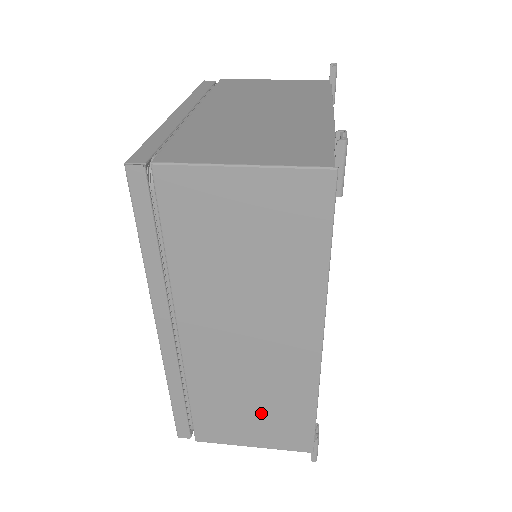
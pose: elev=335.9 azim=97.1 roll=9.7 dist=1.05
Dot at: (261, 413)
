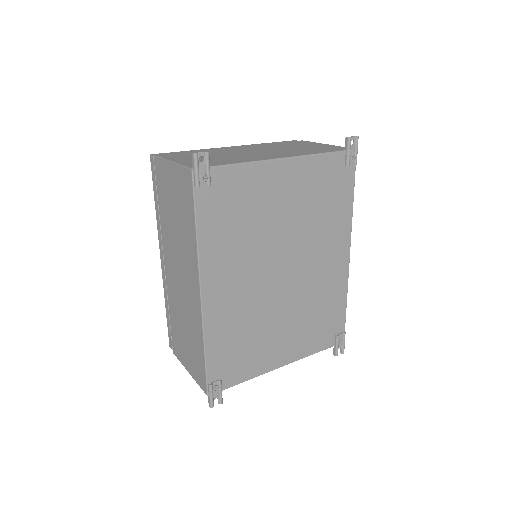
Dot at: (189, 343)
